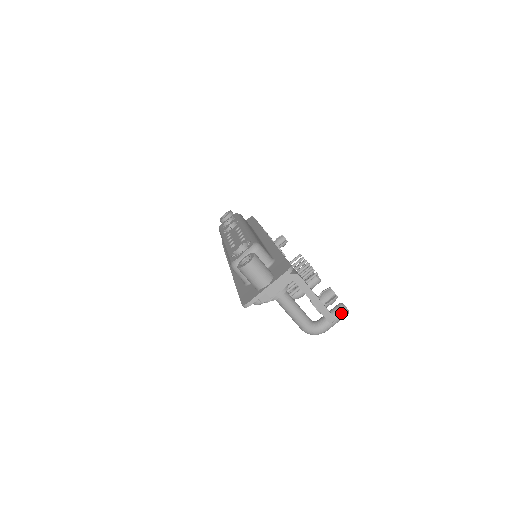
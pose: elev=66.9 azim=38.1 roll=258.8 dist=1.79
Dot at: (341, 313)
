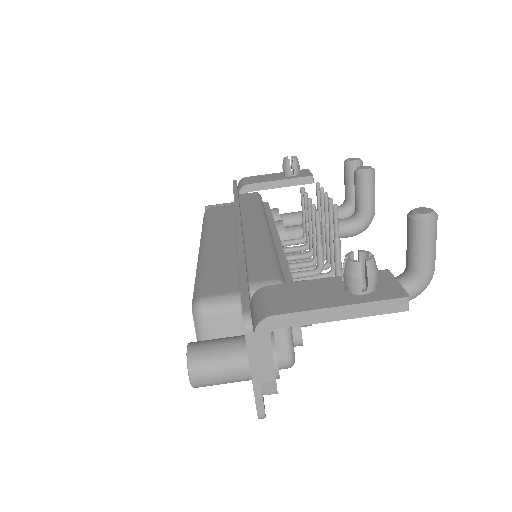
Dot at: (424, 231)
